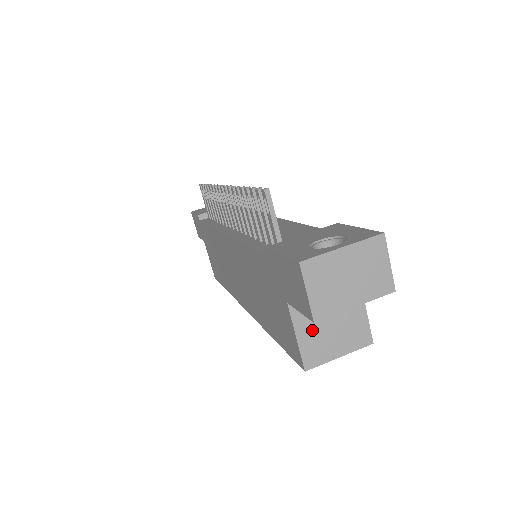
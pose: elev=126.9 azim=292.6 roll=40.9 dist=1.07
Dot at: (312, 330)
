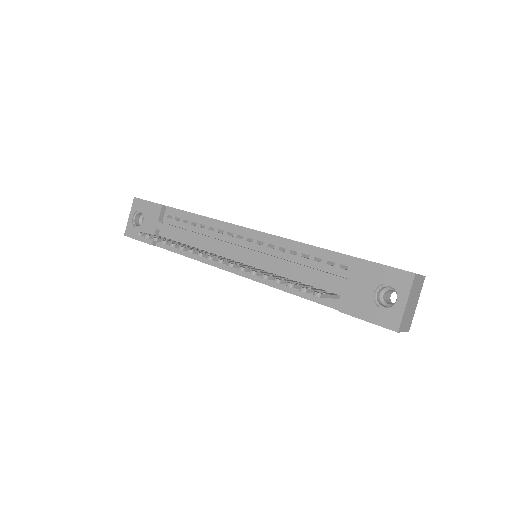
Dot at: occluded
